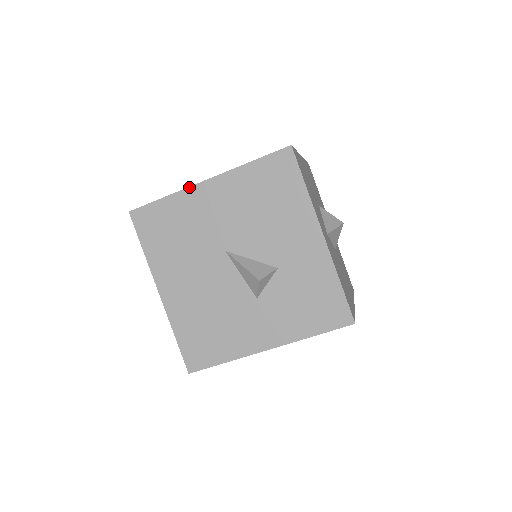
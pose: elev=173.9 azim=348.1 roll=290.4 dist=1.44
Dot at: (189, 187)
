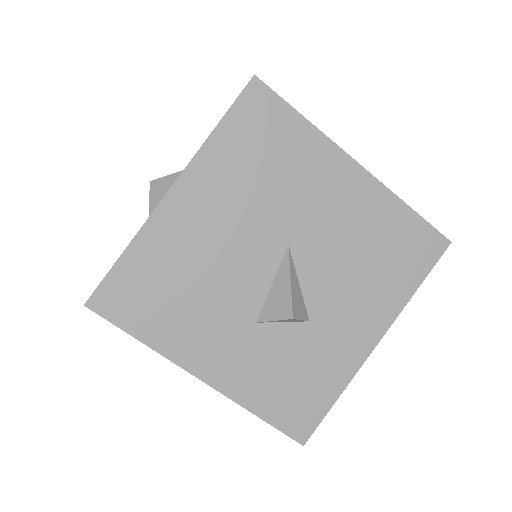
Dot at: (338, 146)
